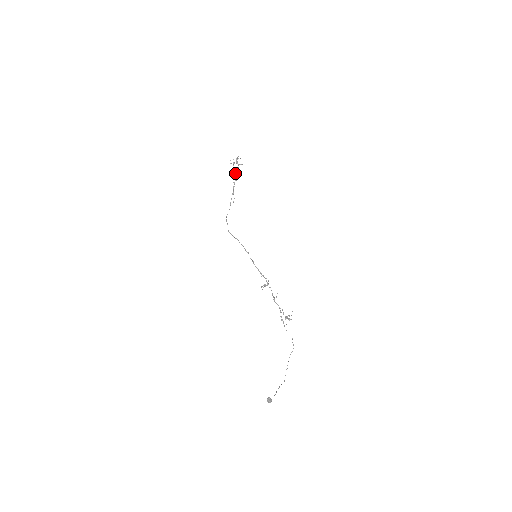
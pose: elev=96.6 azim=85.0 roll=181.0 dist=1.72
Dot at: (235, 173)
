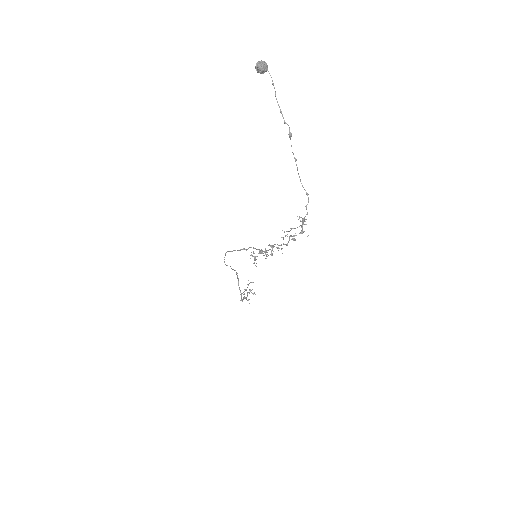
Dot at: (244, 289)
